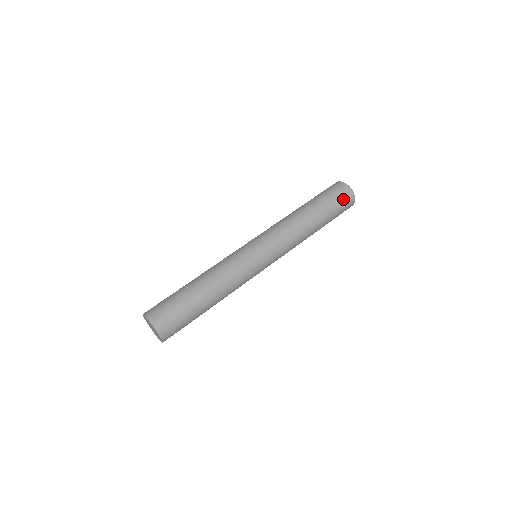
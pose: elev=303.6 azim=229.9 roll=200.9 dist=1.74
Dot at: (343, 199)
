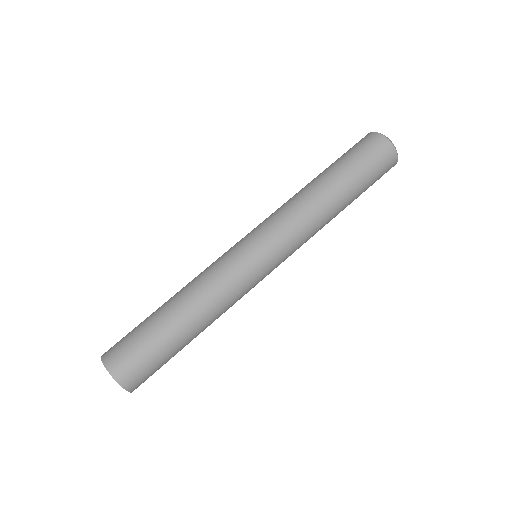
Dot at: (383, 173)
